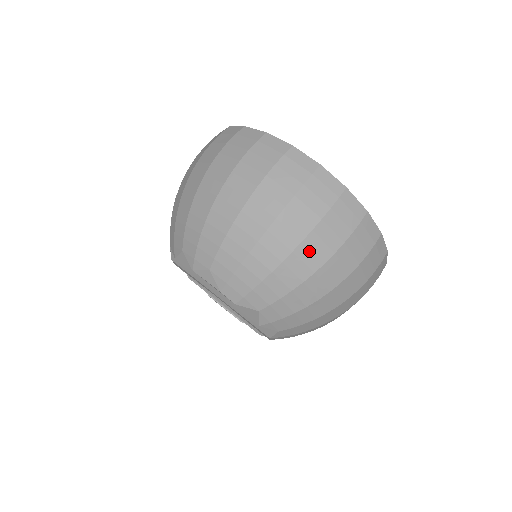
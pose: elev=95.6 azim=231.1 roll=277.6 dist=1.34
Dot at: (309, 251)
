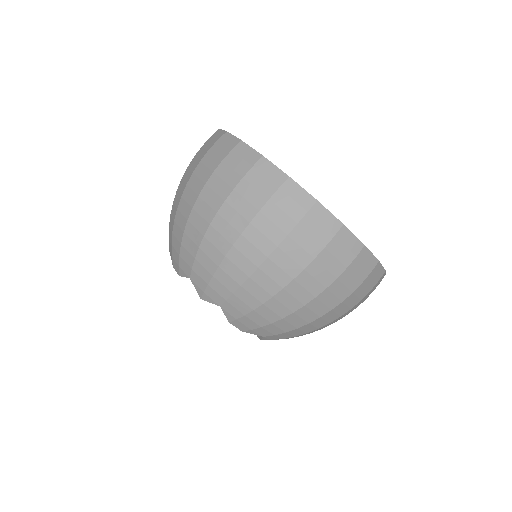
Dot at: (204, 204)
